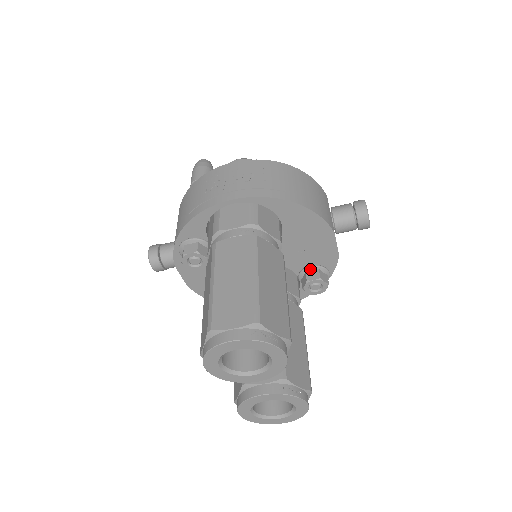
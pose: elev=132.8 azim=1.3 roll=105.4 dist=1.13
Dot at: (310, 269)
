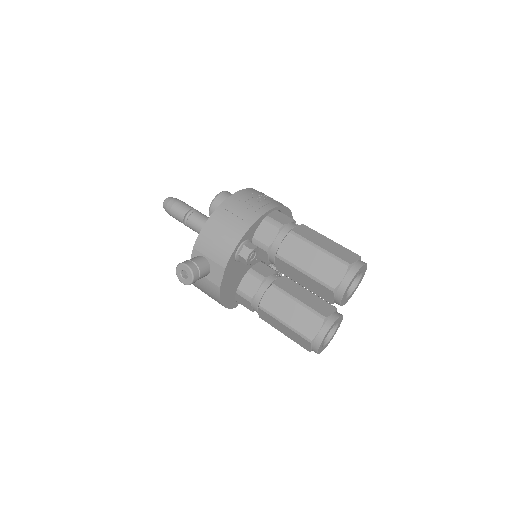
Dot at: occluded
